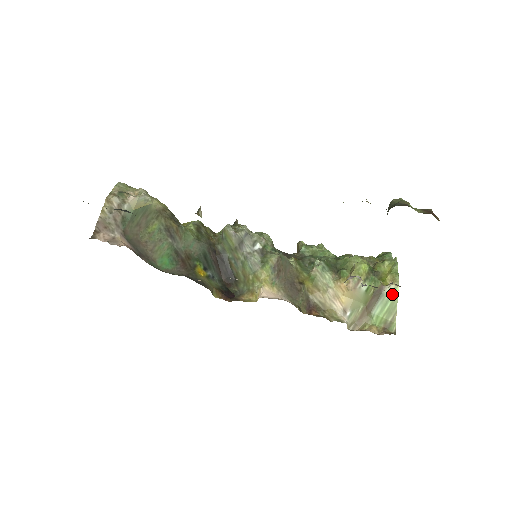
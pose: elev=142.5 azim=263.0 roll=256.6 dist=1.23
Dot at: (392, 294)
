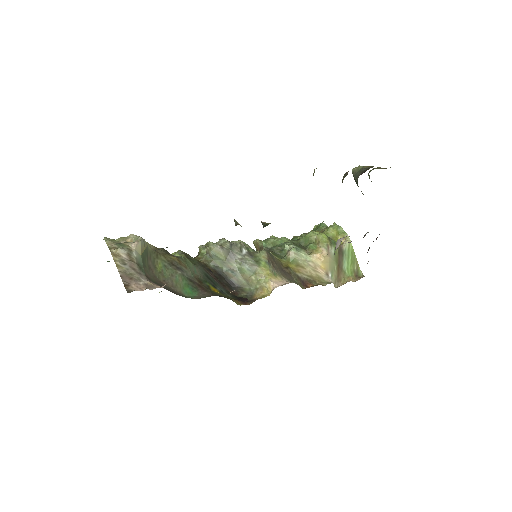
Dot at: (349, 248)
